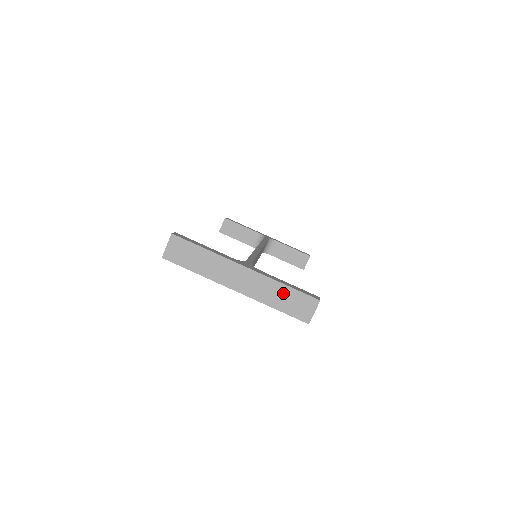
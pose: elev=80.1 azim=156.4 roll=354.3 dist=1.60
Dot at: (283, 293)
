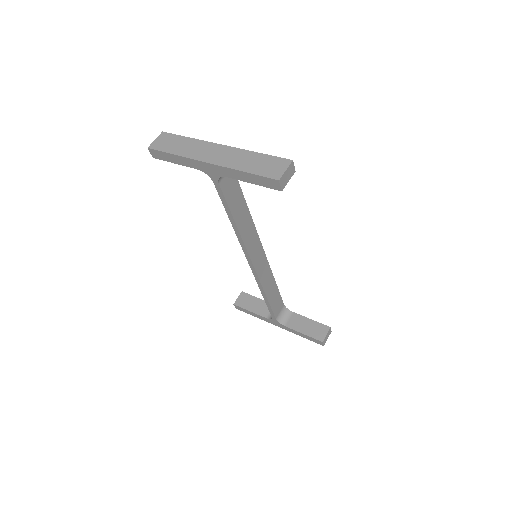
Dot at: (255, 159)
